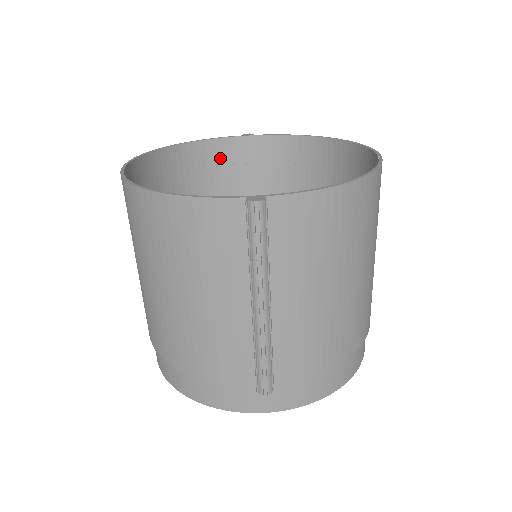
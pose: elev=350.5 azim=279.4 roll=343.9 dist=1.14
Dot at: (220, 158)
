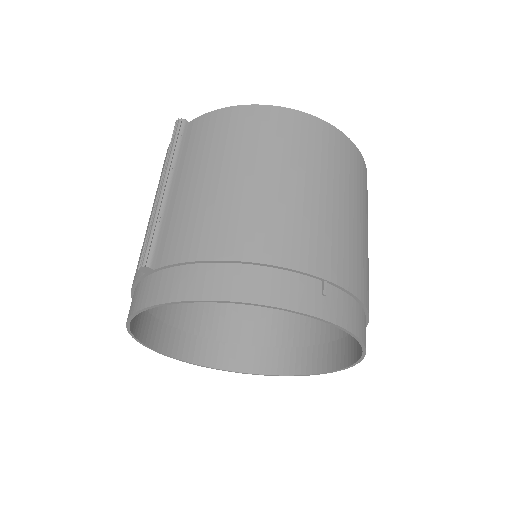
Dot at: occluded
